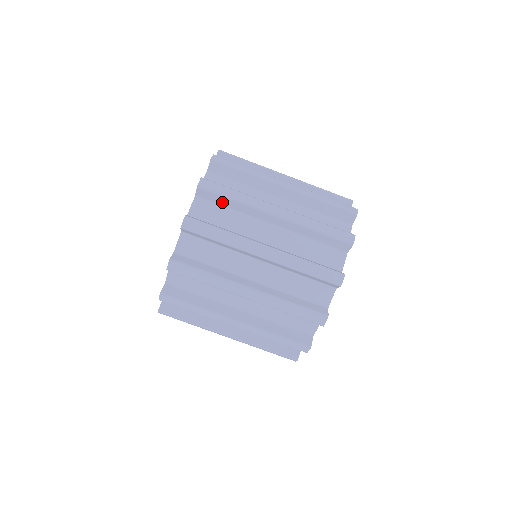
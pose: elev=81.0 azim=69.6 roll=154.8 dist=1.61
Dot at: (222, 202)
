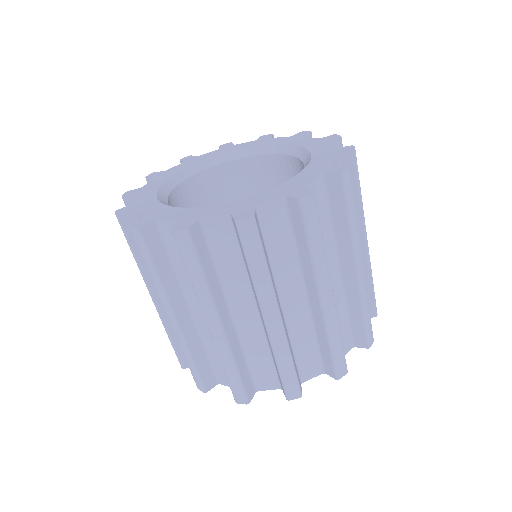
Dot at: (298, 233)
